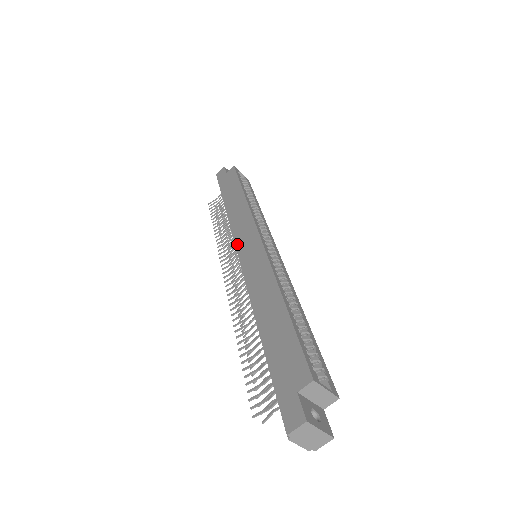
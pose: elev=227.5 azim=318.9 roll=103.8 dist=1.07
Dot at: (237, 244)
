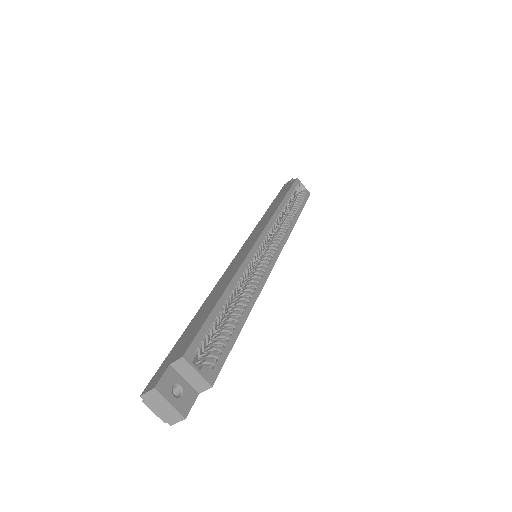
Dot at: (245, 242)
